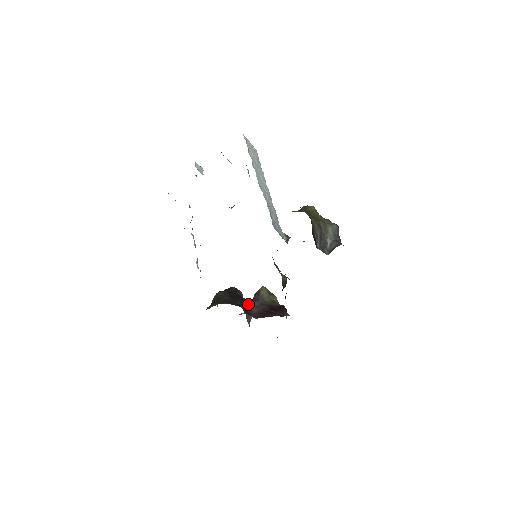
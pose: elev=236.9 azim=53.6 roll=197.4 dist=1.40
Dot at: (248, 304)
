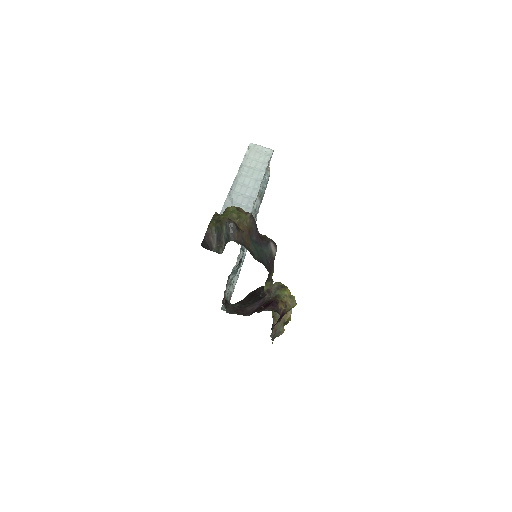
Dot at: (255, 302)
